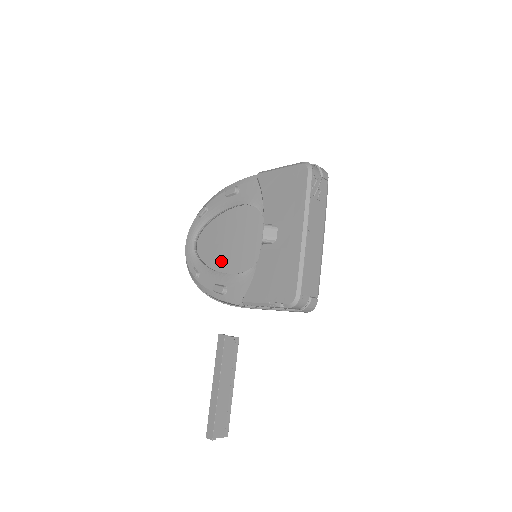
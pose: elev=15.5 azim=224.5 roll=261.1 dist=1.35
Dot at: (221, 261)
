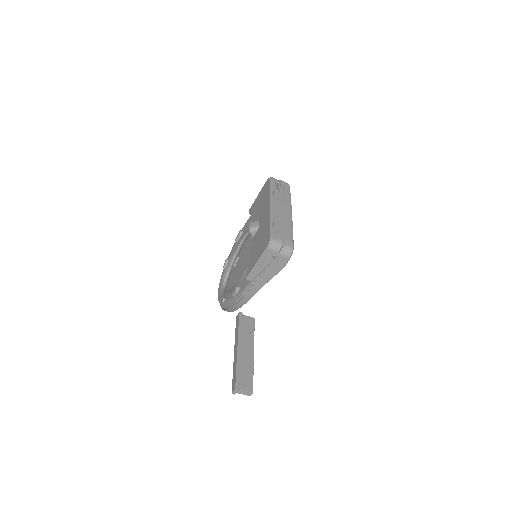
Dot at: occluded
